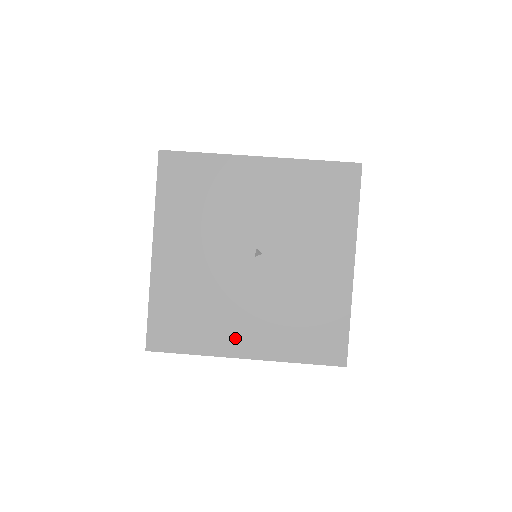
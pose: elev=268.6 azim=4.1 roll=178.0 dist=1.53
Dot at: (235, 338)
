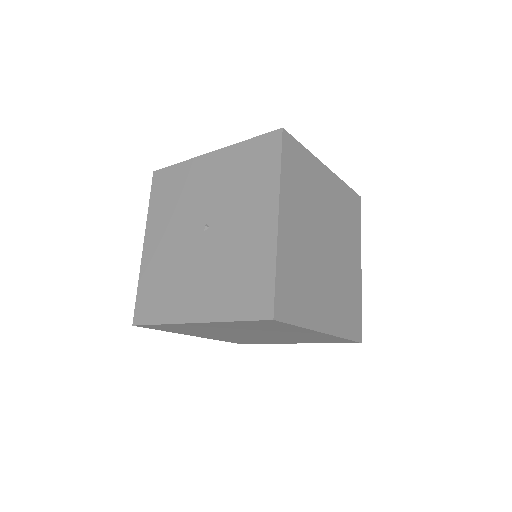
Dot at: (188, 305)
